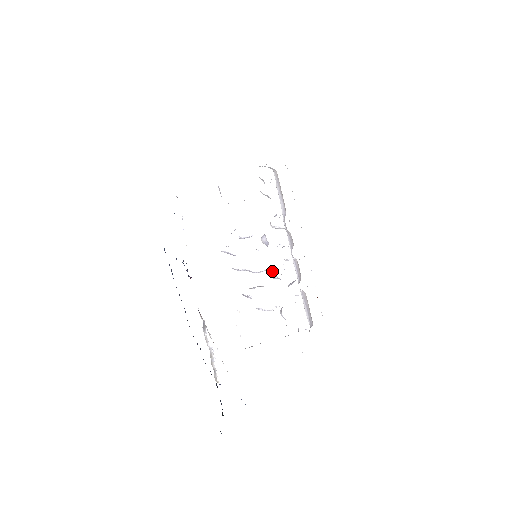
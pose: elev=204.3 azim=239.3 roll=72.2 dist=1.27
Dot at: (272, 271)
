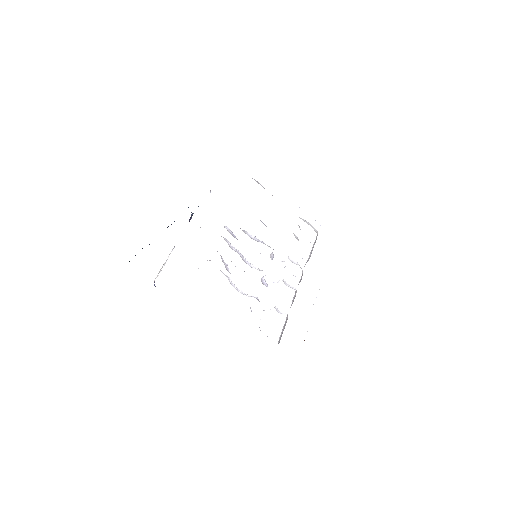
Dot at: occluded
